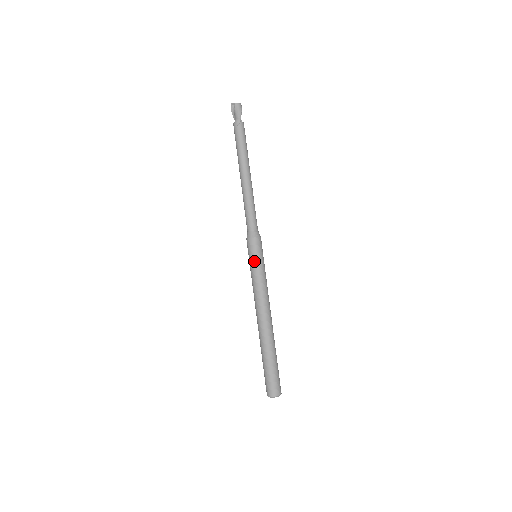
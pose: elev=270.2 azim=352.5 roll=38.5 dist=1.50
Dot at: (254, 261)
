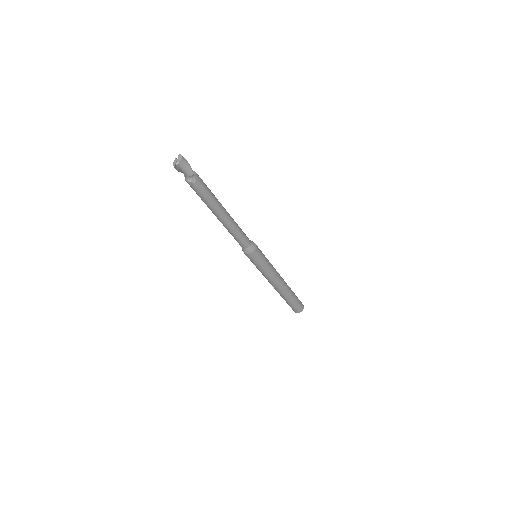
Dot at: (260, 264)
